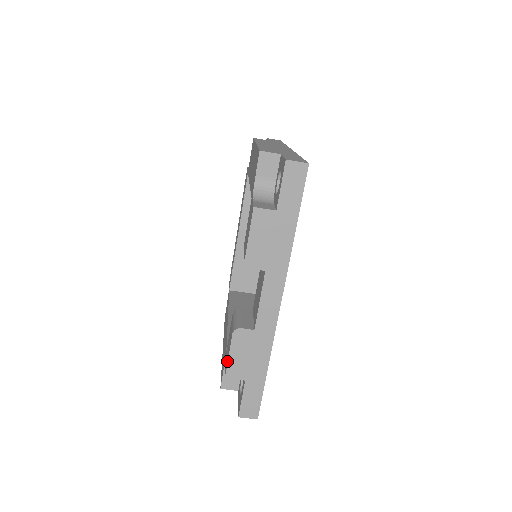
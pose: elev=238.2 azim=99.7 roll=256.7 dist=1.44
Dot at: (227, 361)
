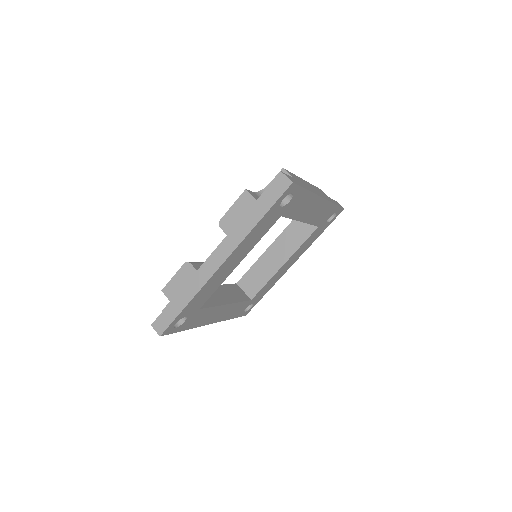
Dot at: (170, 281)
